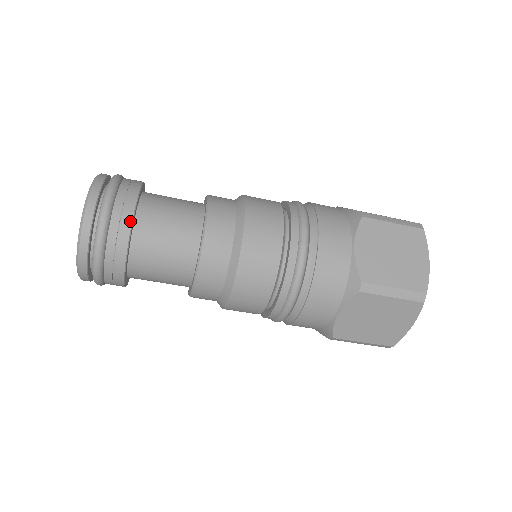
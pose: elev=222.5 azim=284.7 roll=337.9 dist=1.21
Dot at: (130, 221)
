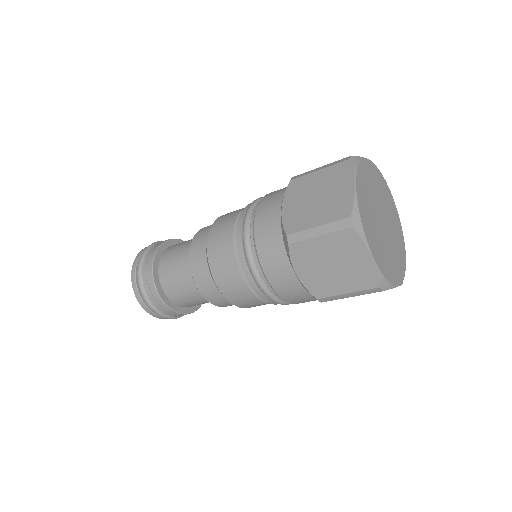
Dot at: (164, 304)
